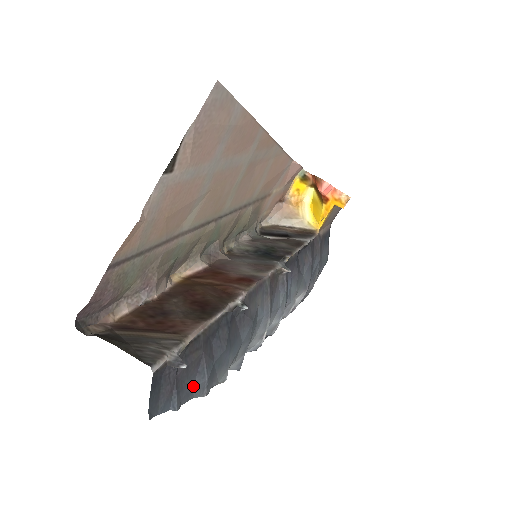
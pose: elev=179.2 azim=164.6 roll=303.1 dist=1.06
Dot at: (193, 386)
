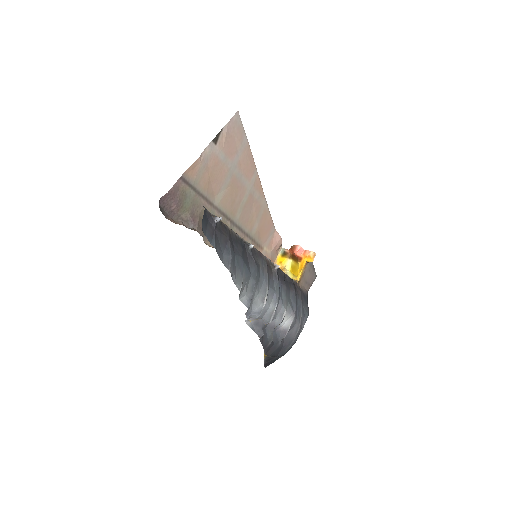
Dot at: (223, 253)
